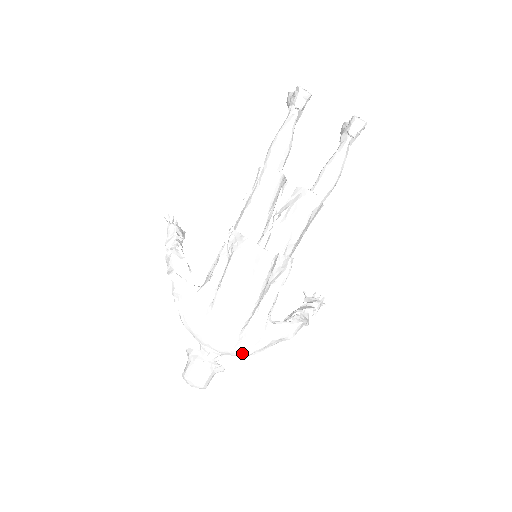
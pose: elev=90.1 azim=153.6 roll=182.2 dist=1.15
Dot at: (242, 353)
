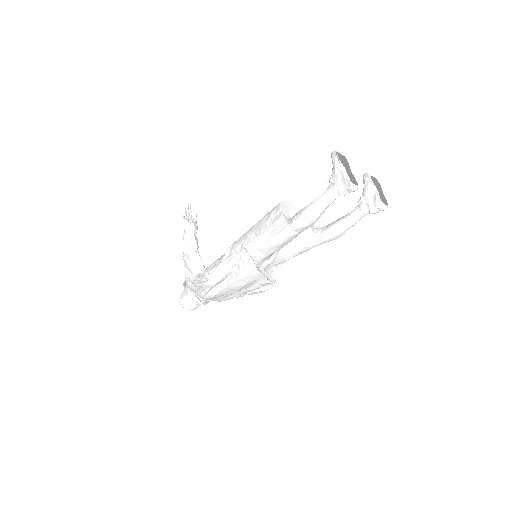
Dot at: occluded
